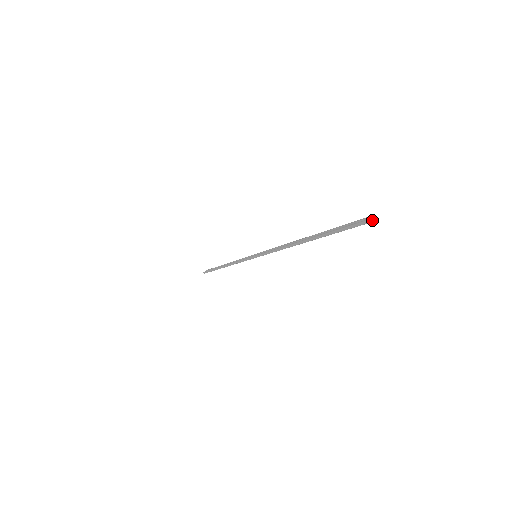
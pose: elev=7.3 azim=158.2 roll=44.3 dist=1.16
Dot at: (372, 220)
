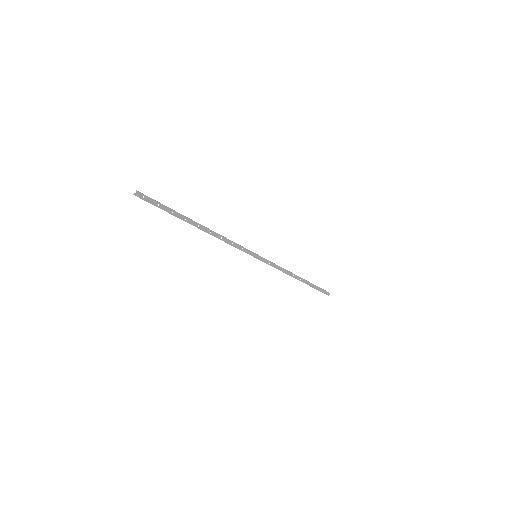
Dot at: (136, 194)
